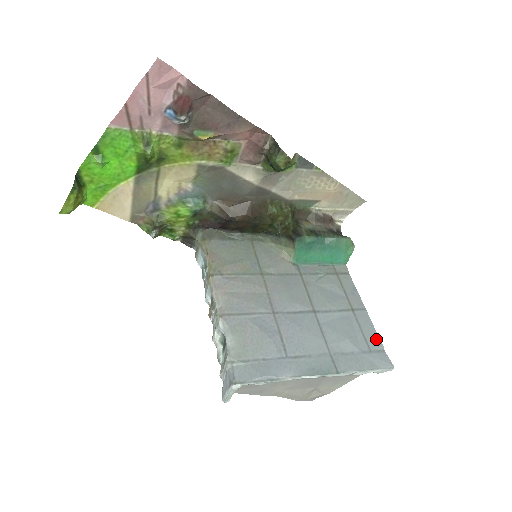
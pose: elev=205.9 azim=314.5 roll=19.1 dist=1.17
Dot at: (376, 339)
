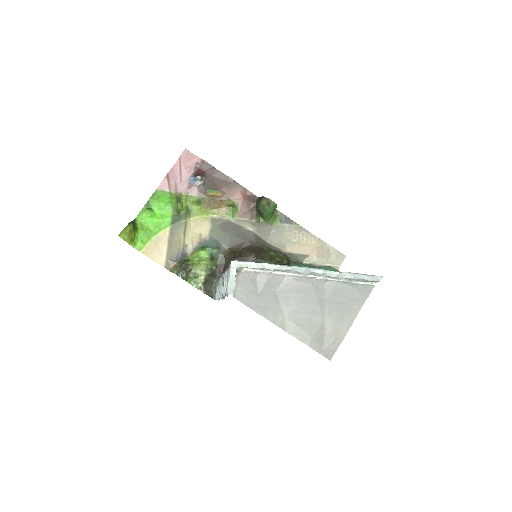
Dot at: occluded
